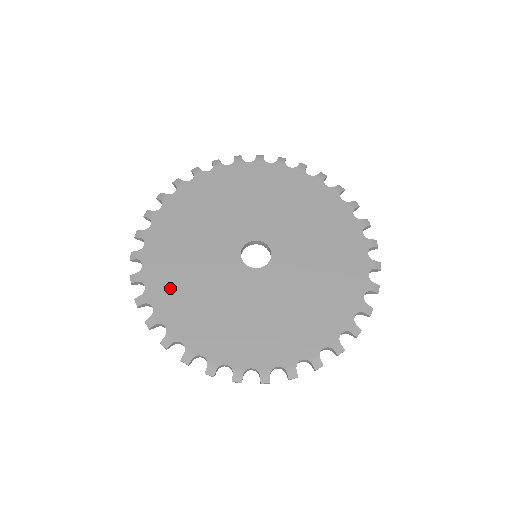
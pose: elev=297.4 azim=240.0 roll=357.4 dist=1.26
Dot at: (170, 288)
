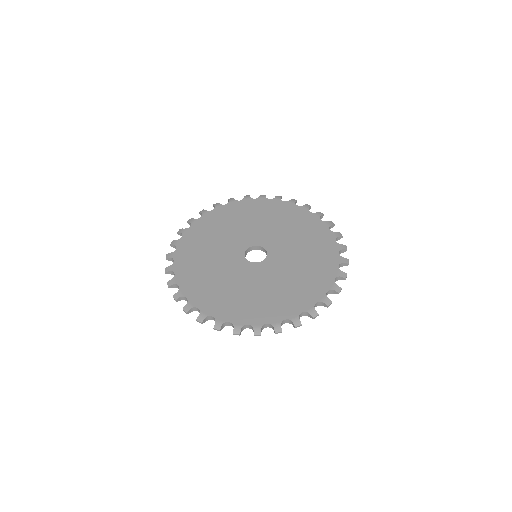
Dot at: (190, 265)
